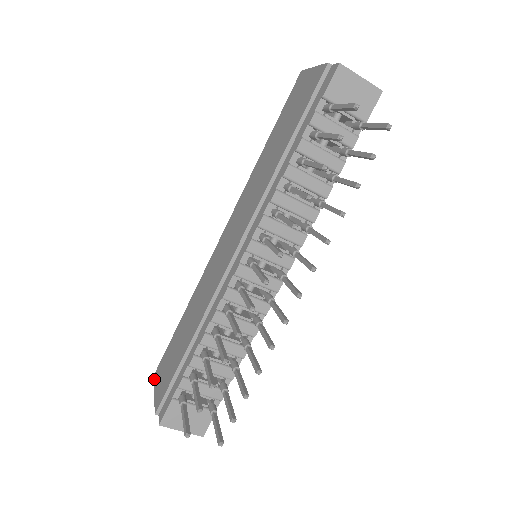
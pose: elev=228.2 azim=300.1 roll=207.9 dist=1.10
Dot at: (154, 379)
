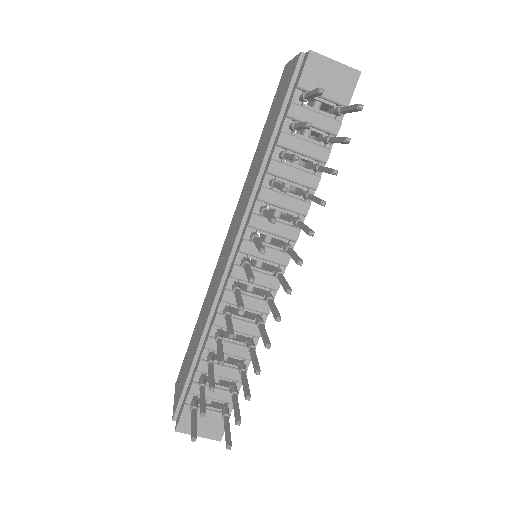
Dot at: (175, 386)
